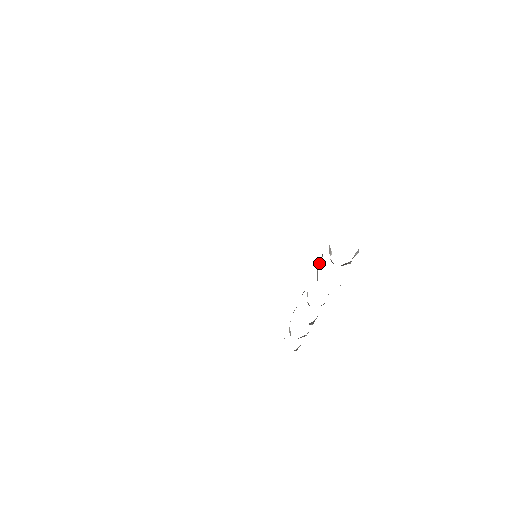
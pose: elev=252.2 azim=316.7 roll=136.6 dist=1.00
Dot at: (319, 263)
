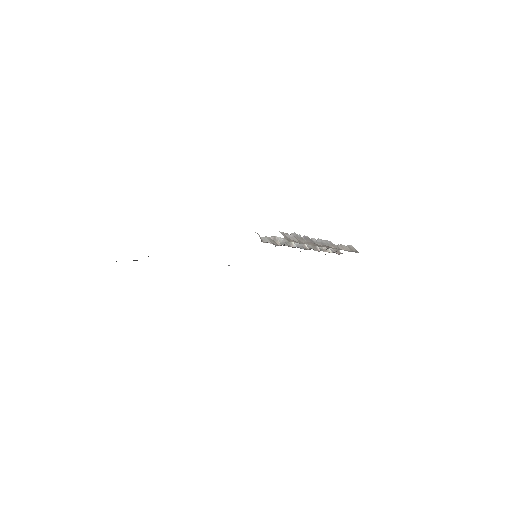
Dot at: (282, 240)
